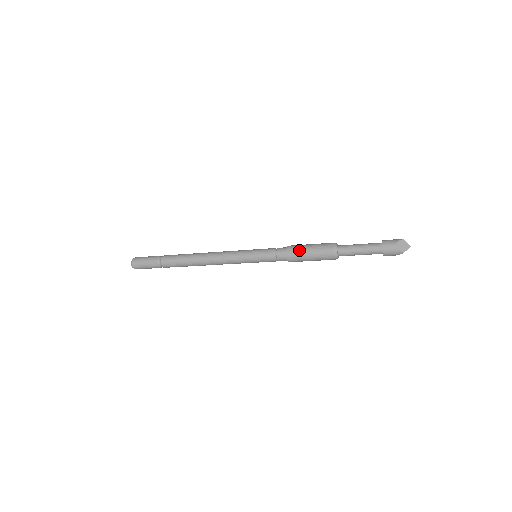
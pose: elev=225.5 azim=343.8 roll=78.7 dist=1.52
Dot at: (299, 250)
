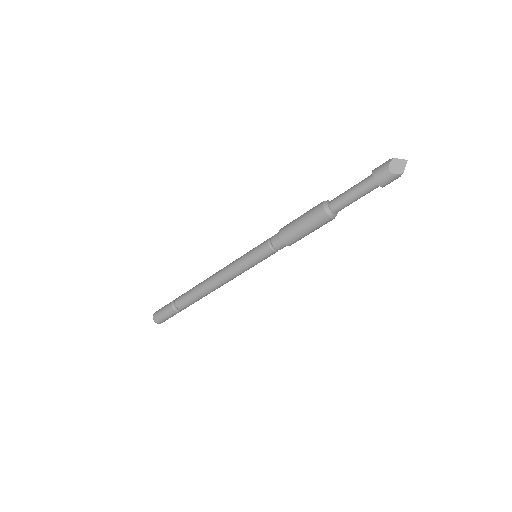
Dot at: (292, 231)
